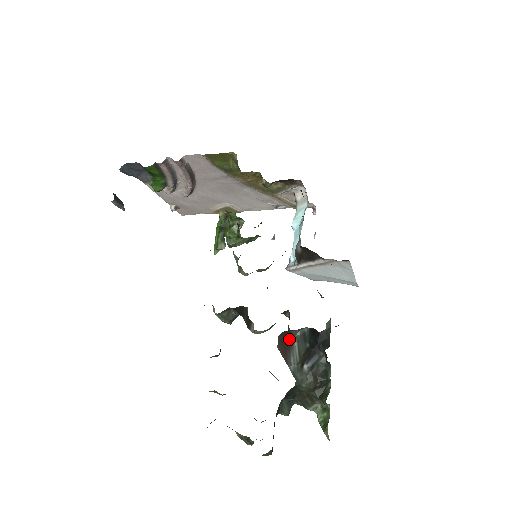
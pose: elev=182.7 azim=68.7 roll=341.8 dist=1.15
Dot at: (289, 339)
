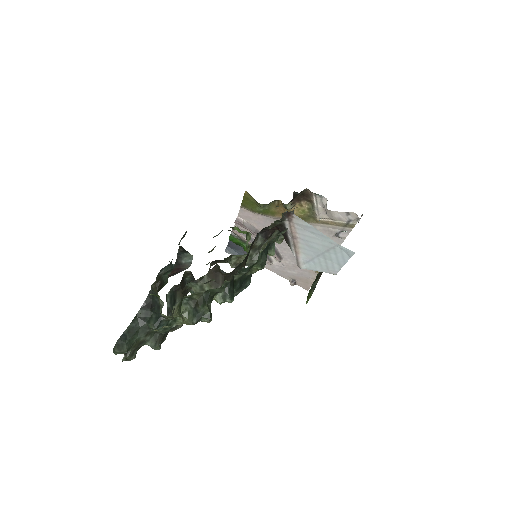
Dot at: (182, 270)
